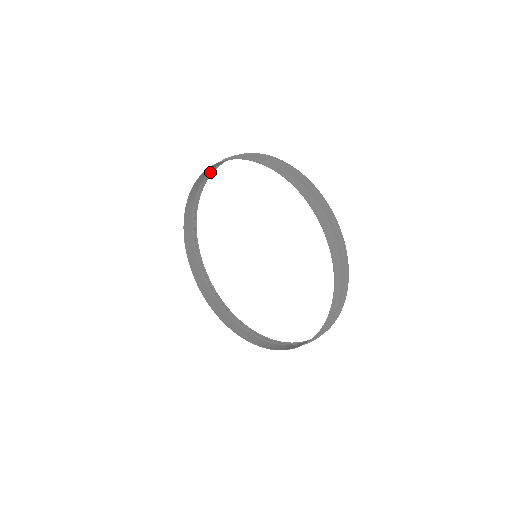
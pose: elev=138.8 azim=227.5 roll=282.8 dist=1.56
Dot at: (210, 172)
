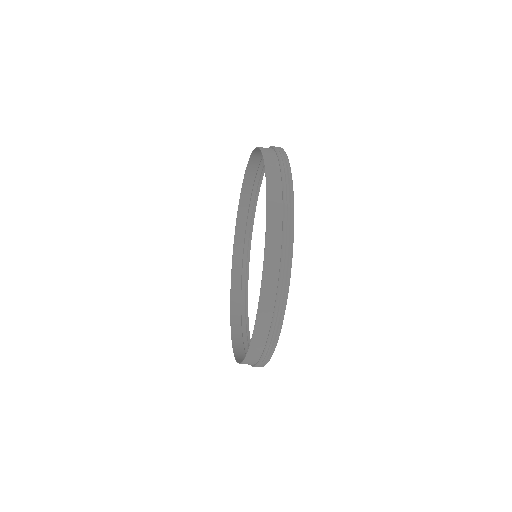
Dot at: (260, 171)
